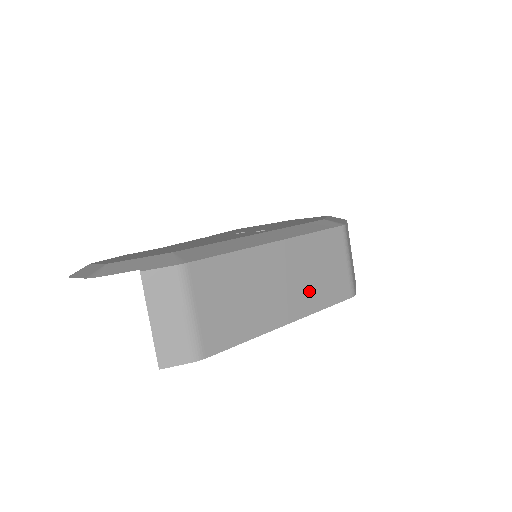
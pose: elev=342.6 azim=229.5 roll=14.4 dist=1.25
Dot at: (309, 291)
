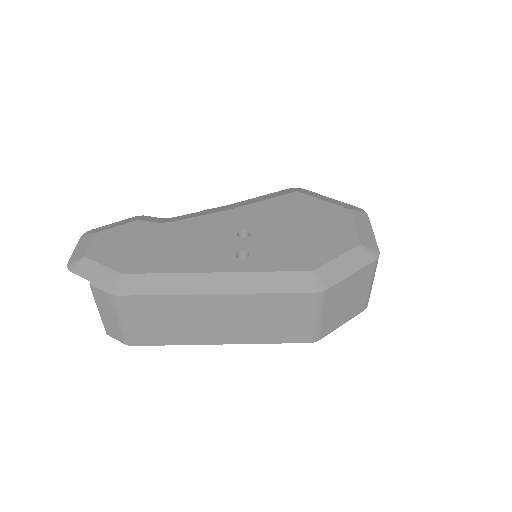
Dot at: (251, 330)
